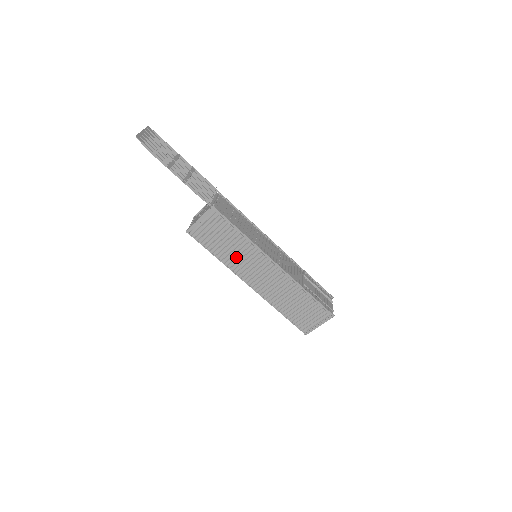
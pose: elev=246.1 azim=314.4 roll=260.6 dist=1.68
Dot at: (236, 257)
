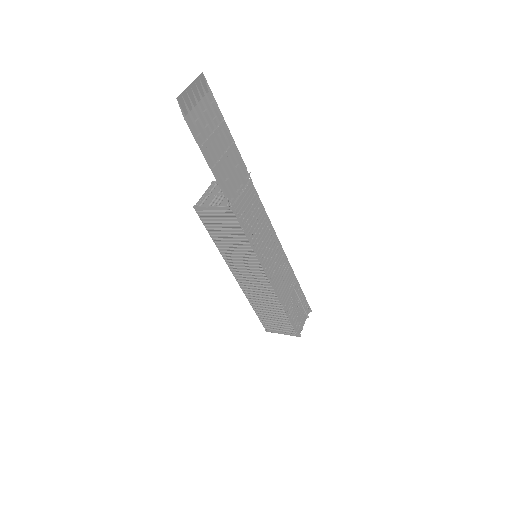
Dot at: (234, 253)
